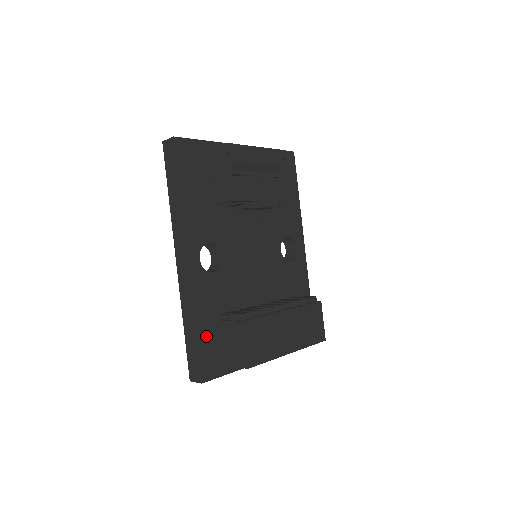
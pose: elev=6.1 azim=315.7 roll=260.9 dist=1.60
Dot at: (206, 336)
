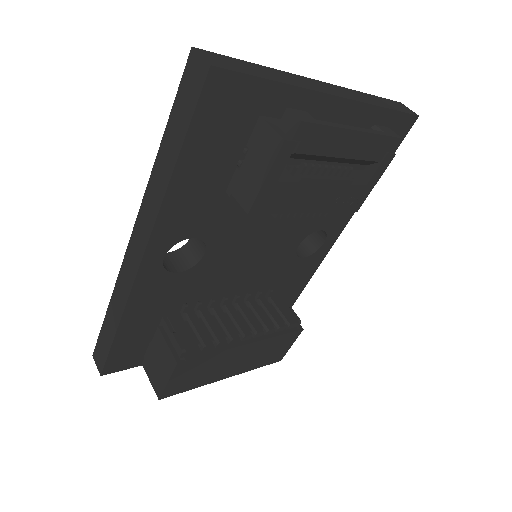
Dot at: (130, 336)
